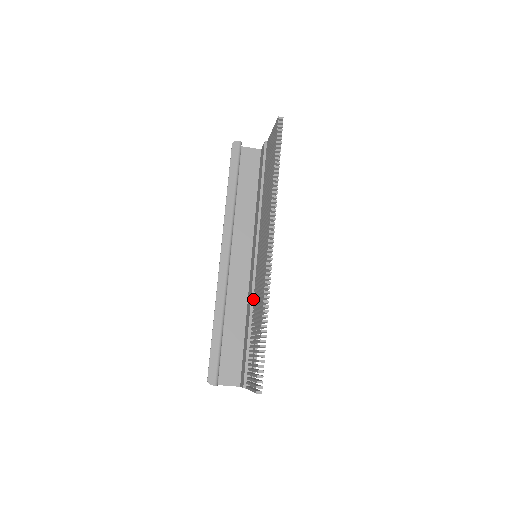
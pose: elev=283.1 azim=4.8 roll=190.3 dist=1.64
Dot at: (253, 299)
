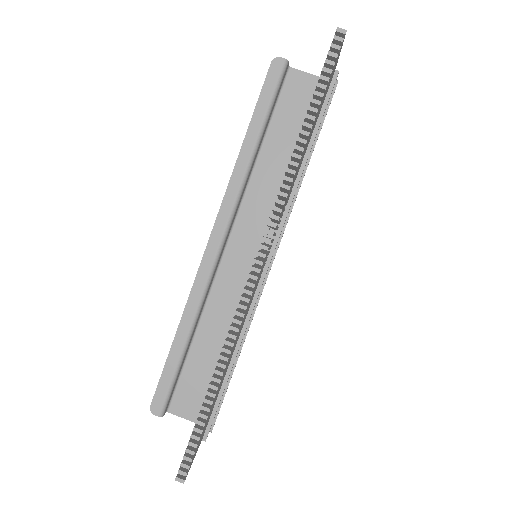
Dot at: occluded
